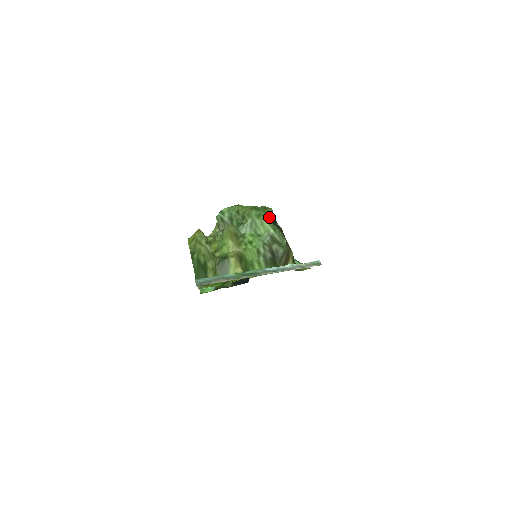
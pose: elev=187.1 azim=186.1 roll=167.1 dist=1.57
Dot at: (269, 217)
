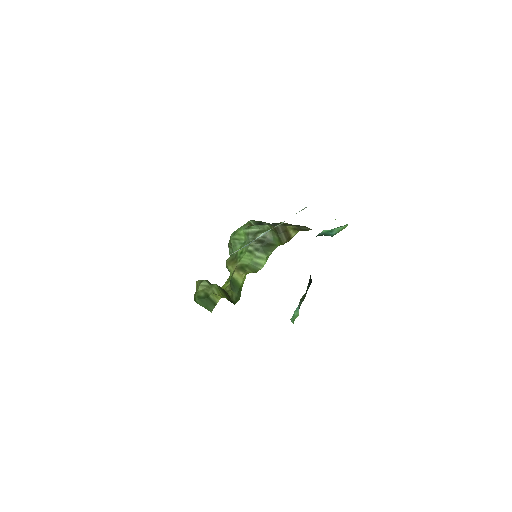
Dot at: (244, 226)
